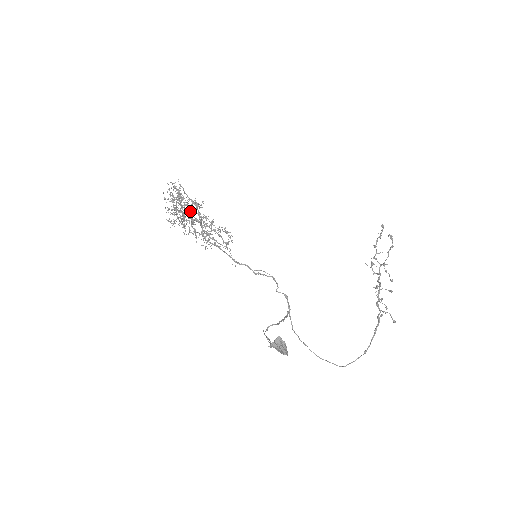
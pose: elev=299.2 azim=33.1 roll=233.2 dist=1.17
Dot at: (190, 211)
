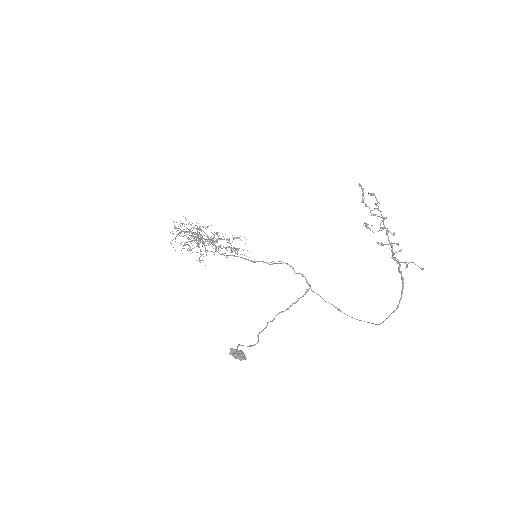
Dot at: (196, 239)
